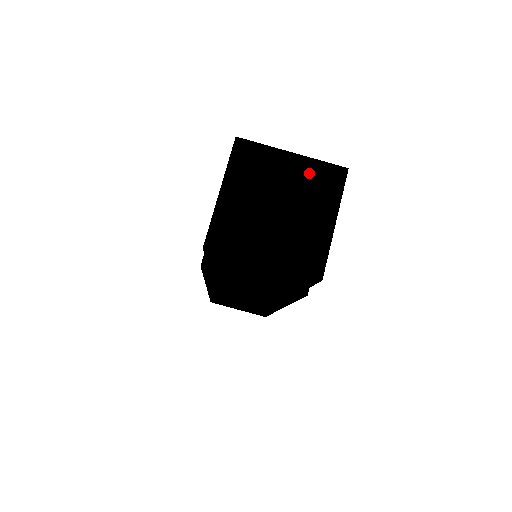
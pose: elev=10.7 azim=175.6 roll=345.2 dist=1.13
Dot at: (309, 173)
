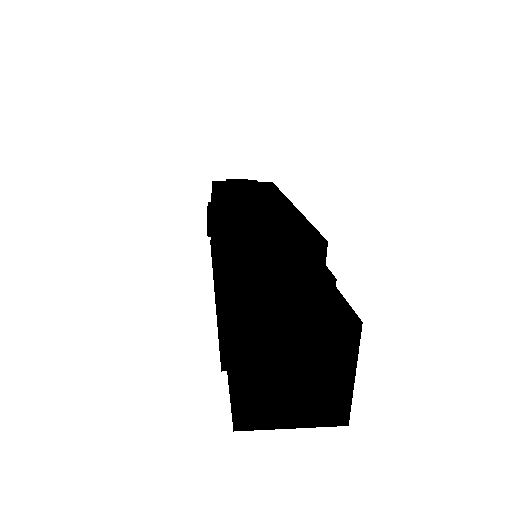
Dot at: (322, 338)
